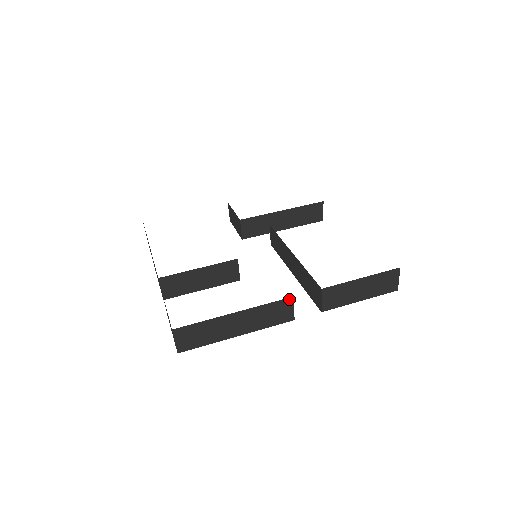
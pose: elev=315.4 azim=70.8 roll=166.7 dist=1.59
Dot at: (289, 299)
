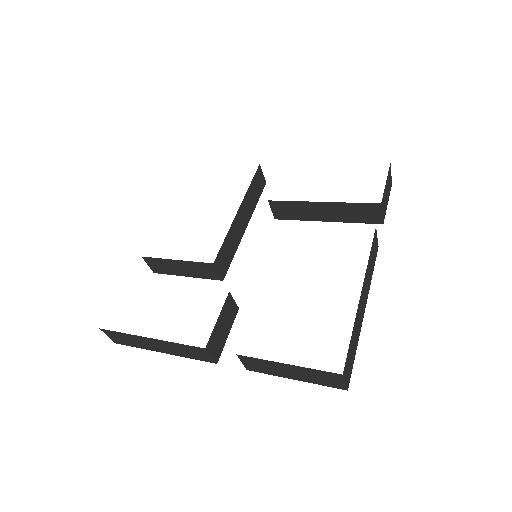
Dot at: (201, 348)
